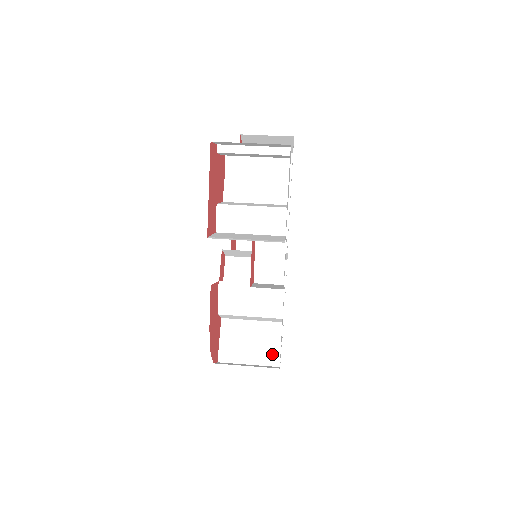
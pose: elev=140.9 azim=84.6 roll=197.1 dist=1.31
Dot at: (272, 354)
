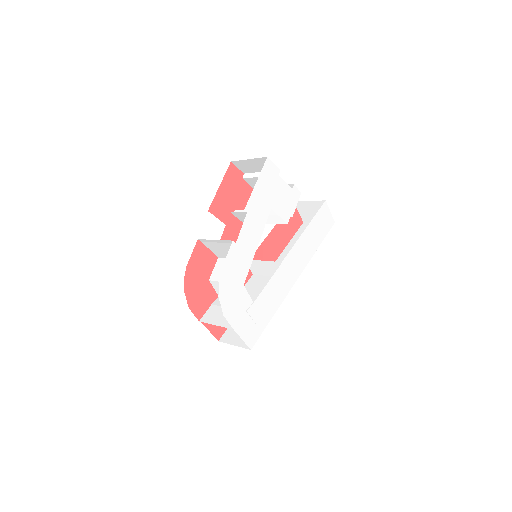
Dot at: occluded
